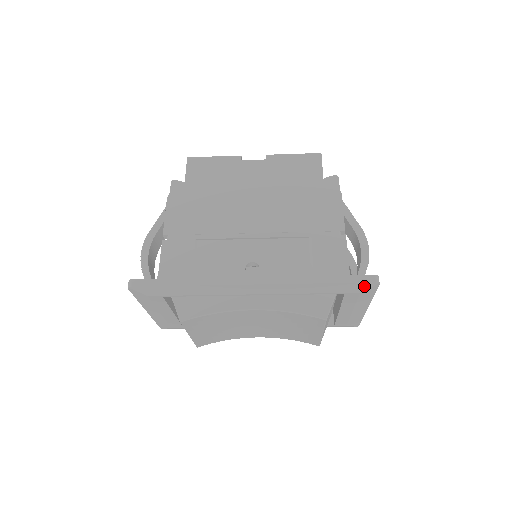
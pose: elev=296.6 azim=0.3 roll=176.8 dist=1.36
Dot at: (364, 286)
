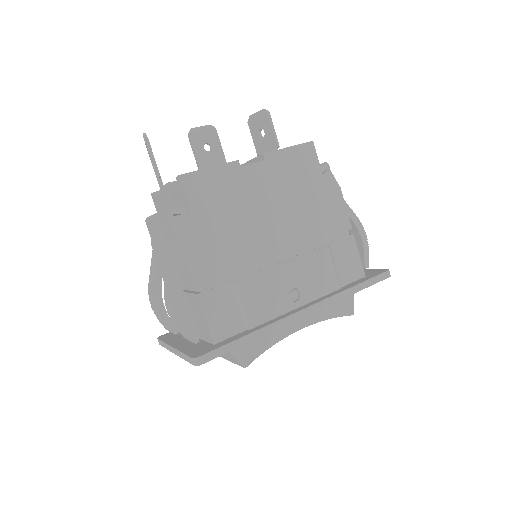
Dot at: occluded
